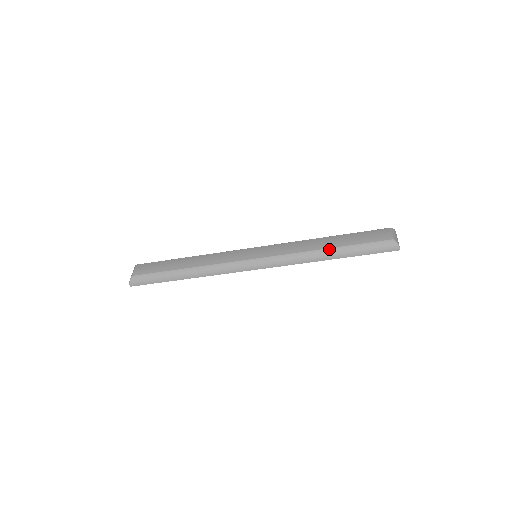
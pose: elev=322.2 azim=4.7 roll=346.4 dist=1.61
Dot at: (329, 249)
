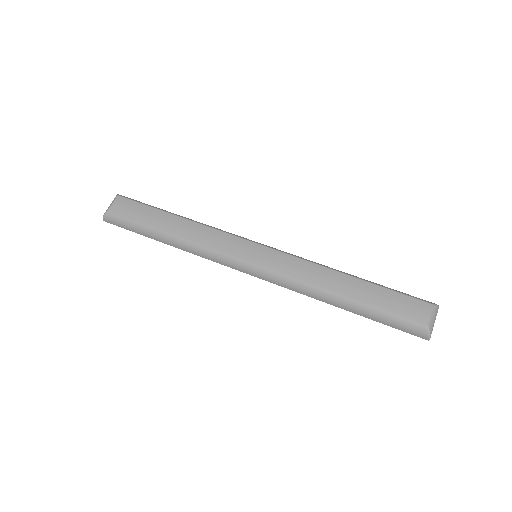
Dot at: (343, 297)
